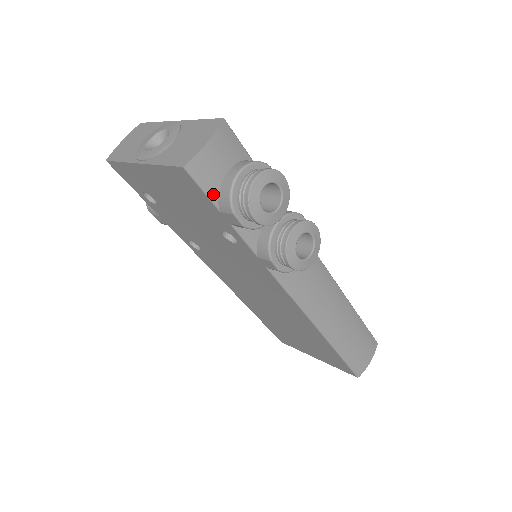
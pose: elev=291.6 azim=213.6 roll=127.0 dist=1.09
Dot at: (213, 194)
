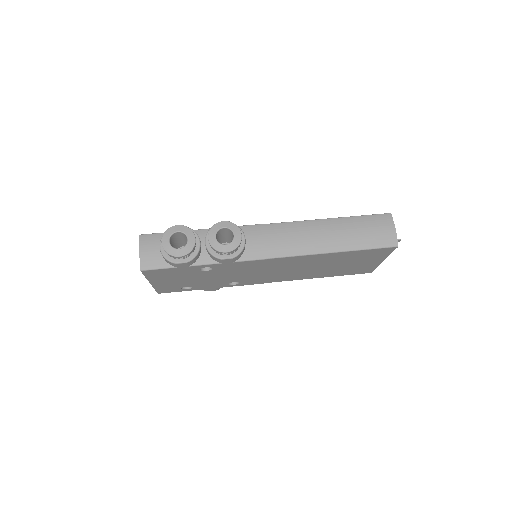
Dot at: (165, 265)
